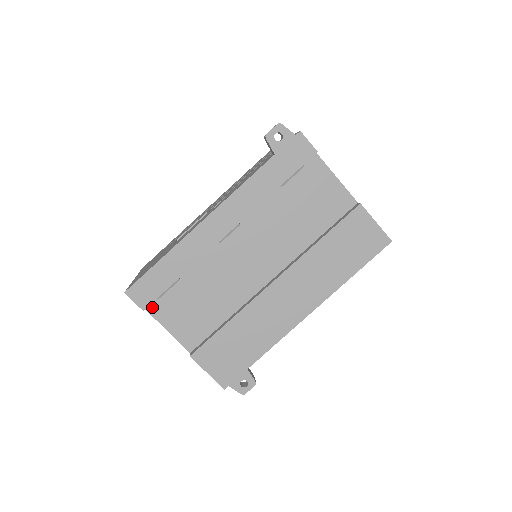
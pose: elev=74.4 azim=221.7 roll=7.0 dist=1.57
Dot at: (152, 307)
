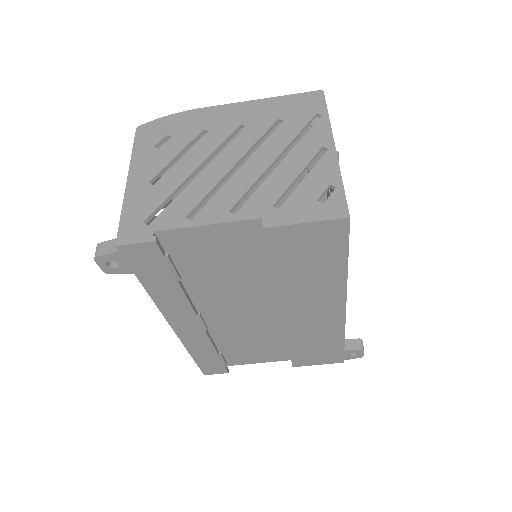
Dot at: (231, 363)
